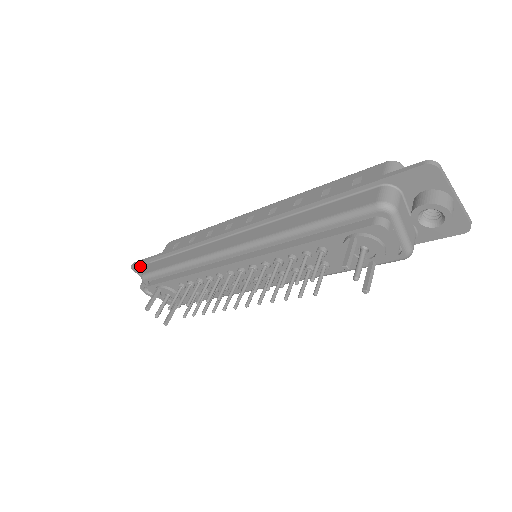
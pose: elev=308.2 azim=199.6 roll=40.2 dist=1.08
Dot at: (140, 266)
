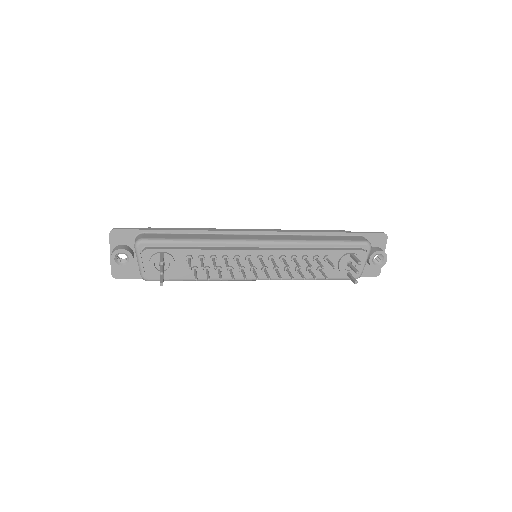
Dot at: (125, 233)
